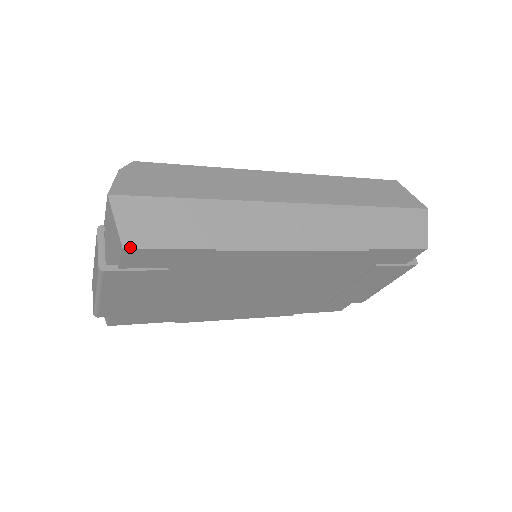
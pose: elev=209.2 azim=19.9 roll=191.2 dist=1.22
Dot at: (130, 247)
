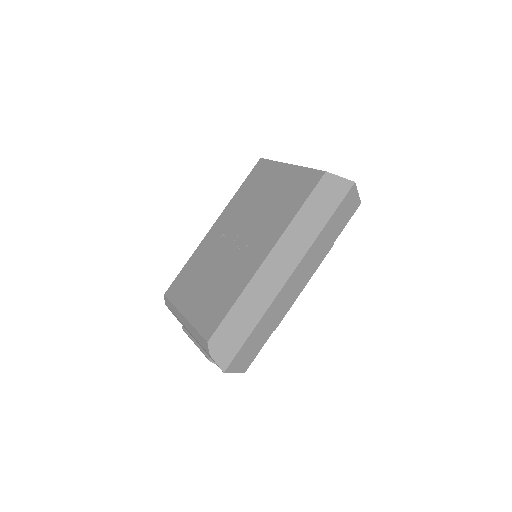
Dot at: (246, 370)
